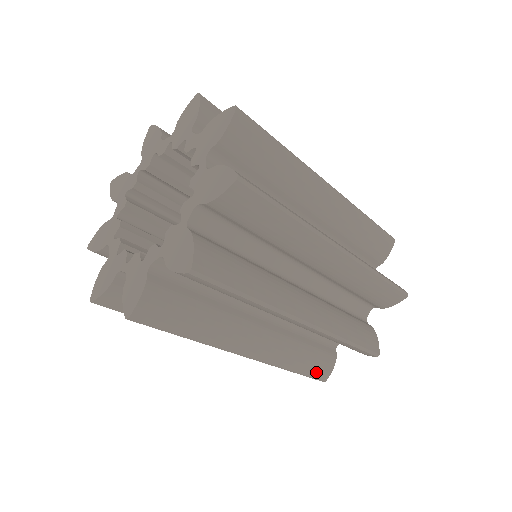
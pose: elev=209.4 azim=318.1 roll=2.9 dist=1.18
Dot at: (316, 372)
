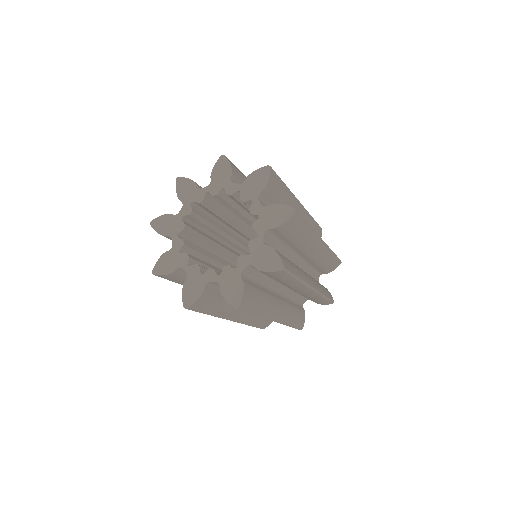
Dot at: (261, 326)
